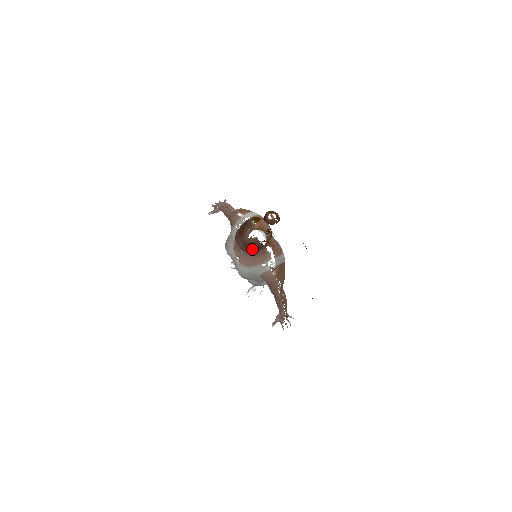
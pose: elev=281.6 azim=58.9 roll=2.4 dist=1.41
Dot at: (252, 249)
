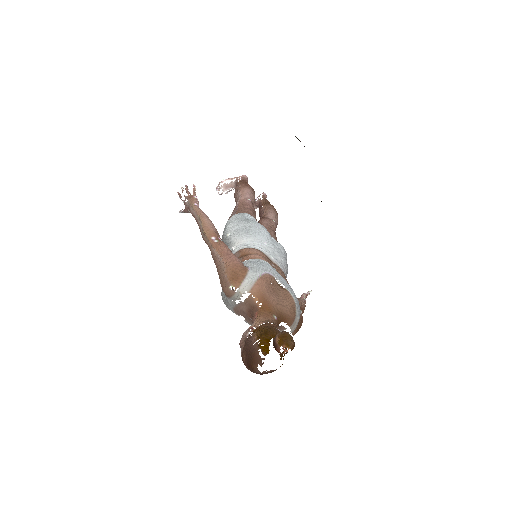
Dot at: occluded
